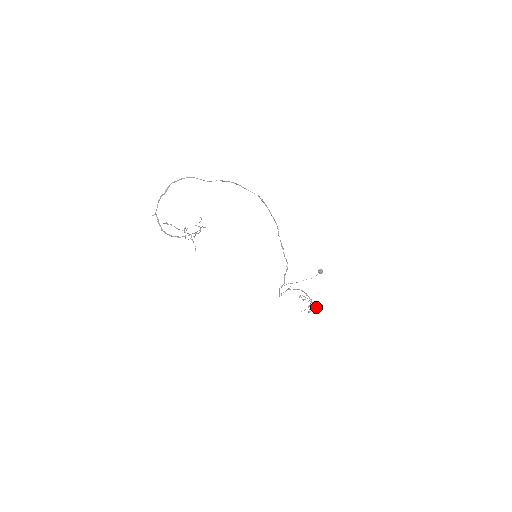
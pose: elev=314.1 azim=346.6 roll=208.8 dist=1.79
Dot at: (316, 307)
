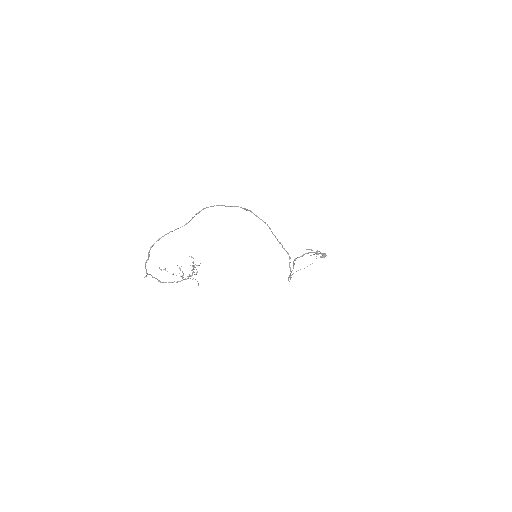
Dot at: occluded
